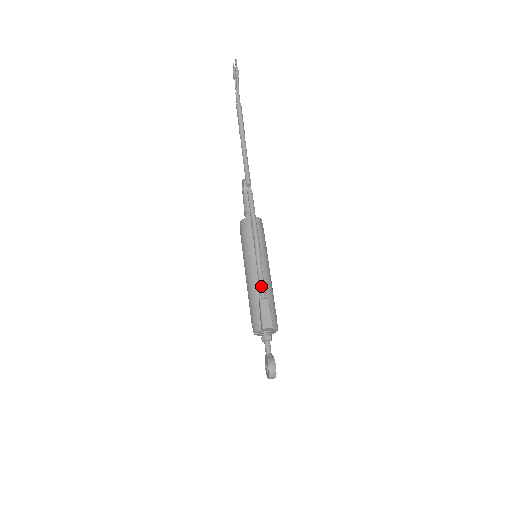
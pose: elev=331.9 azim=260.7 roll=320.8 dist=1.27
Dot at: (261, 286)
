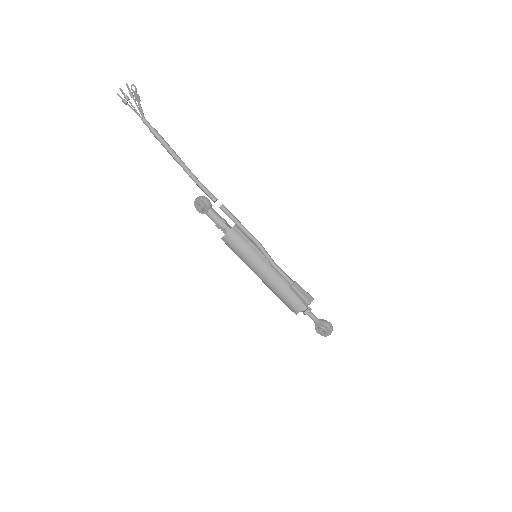
Dot at: (285, 275)
